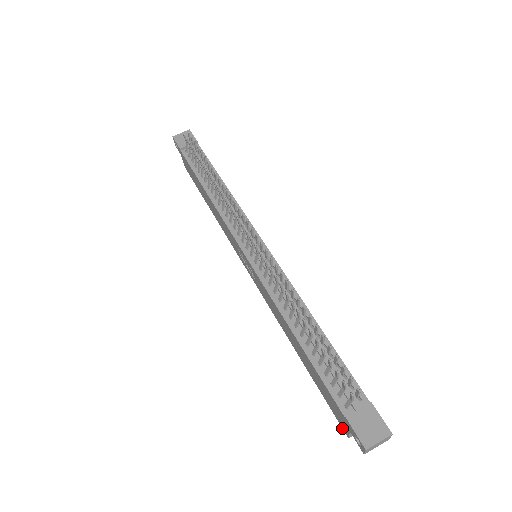
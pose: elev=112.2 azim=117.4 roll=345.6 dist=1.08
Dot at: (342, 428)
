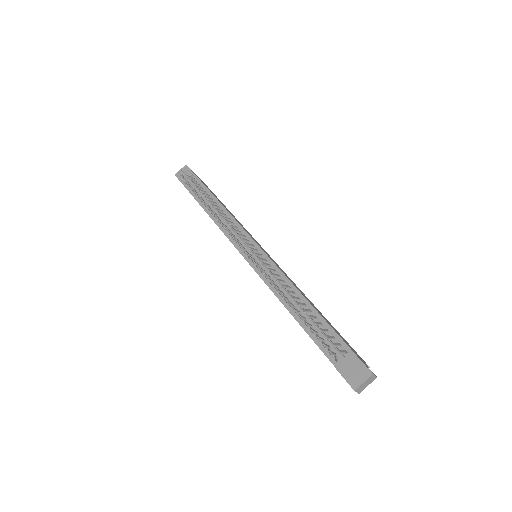
Dot at: occluded
